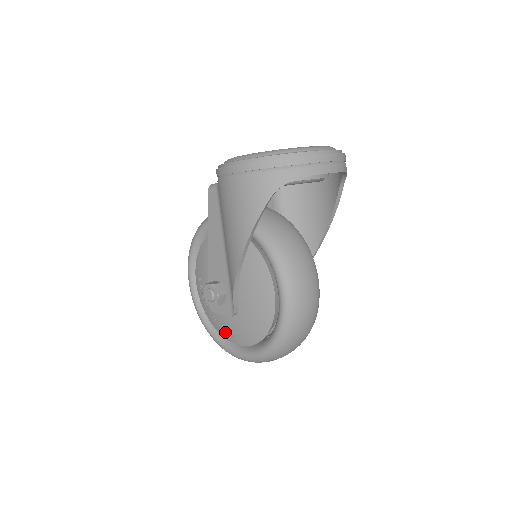
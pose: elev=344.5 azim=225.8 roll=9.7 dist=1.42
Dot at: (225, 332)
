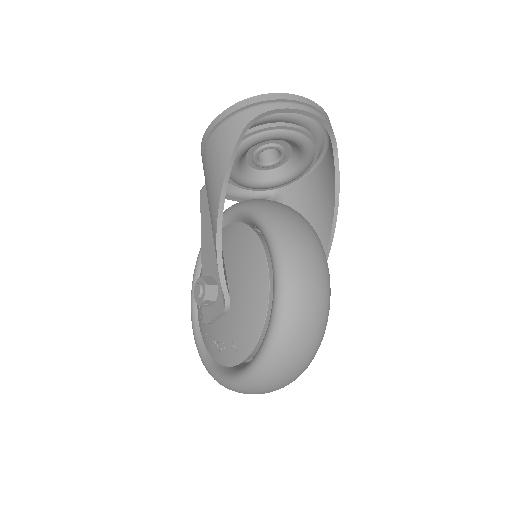
Dot at: (224, 354)
